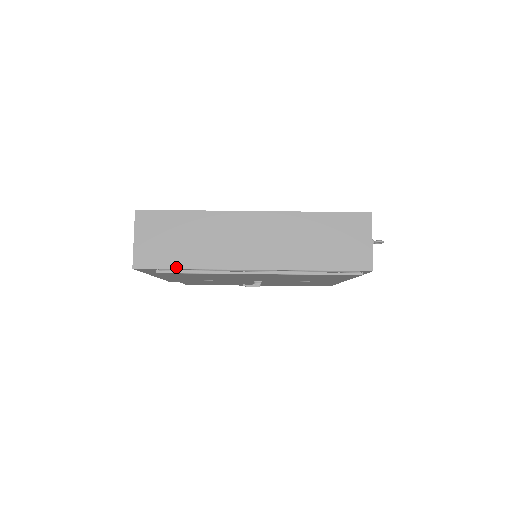
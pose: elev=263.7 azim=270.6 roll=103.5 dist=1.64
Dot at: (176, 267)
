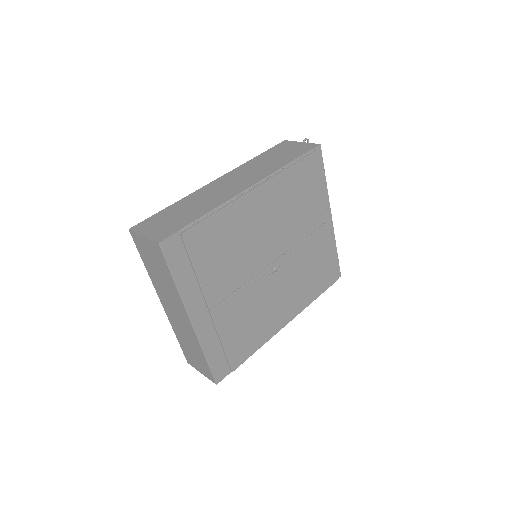
Dot at: (193, 221)
